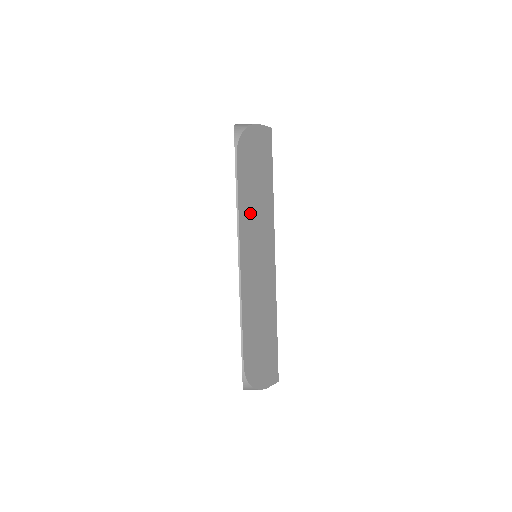
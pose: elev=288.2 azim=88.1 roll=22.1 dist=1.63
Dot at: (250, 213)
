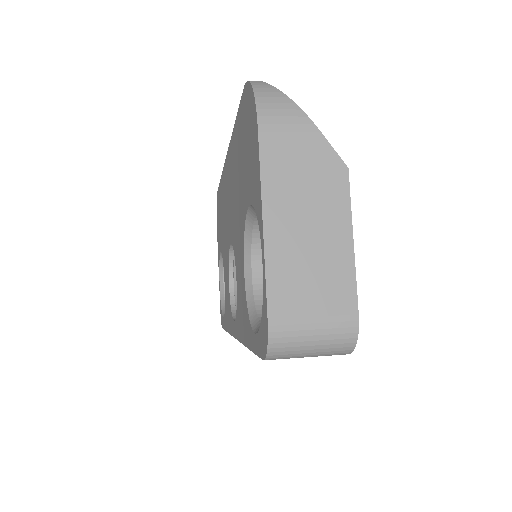
Dot at: occluded
